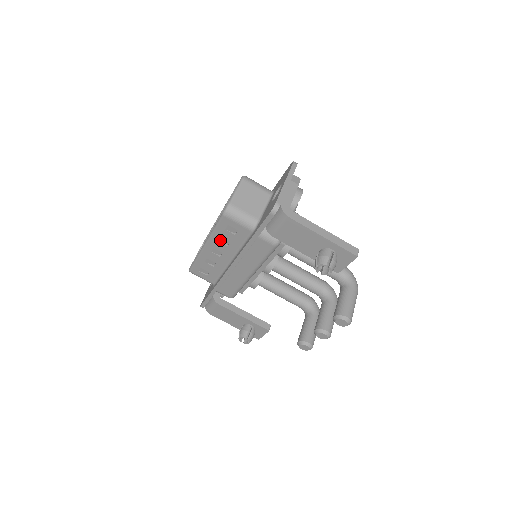
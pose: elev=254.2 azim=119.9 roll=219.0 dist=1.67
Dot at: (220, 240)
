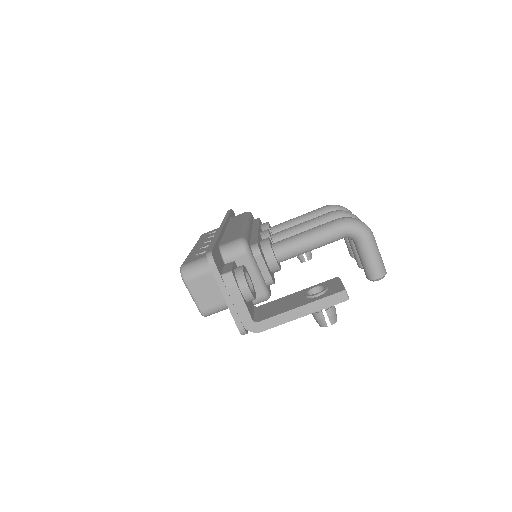
Dot at: occluded
